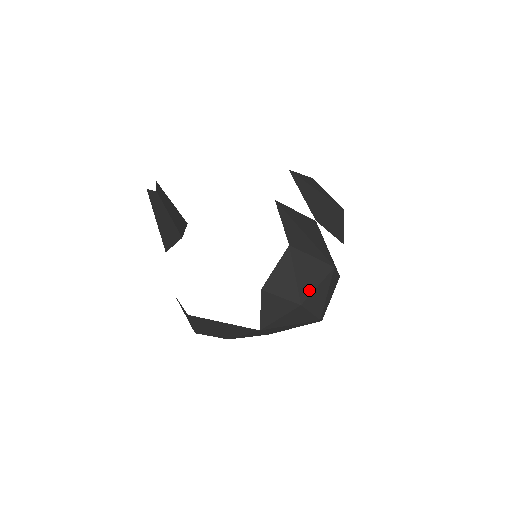
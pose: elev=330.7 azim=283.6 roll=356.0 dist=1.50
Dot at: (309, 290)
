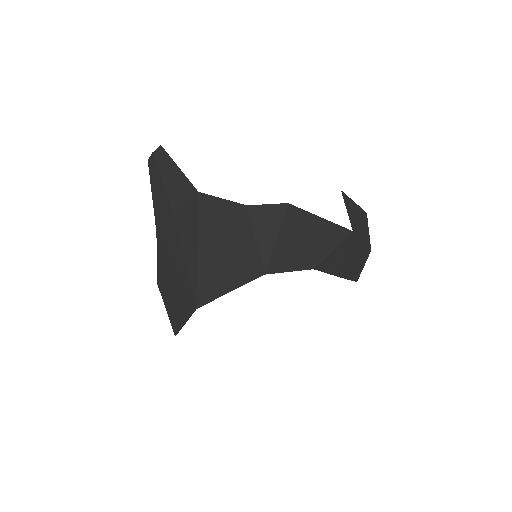
Dot at: occluded
